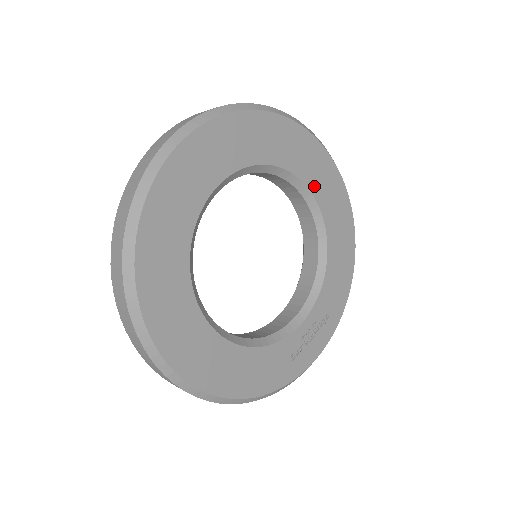
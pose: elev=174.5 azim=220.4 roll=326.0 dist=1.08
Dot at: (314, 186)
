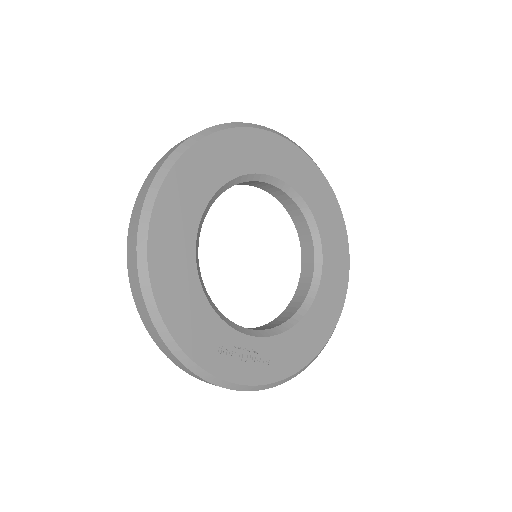
Dot at: (327, 262)
